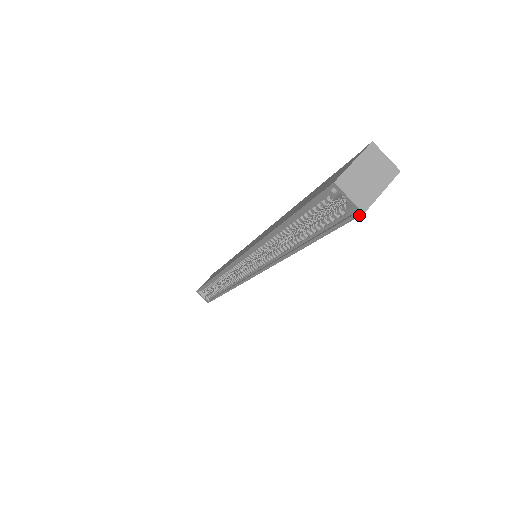
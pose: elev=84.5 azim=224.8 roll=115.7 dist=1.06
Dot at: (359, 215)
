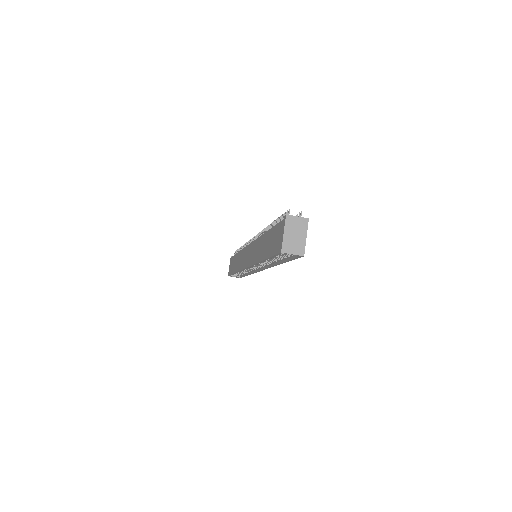
Dot at: occluded
